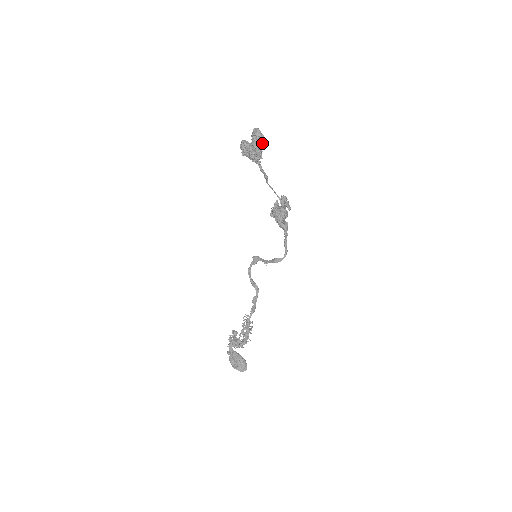
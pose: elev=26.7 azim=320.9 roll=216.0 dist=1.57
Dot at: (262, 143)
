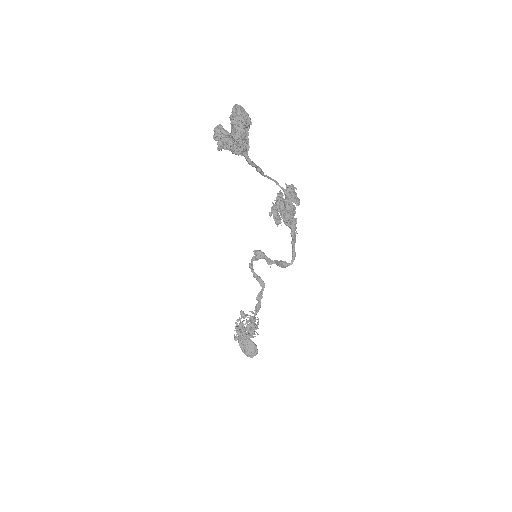
Dot at: (247, 128)
